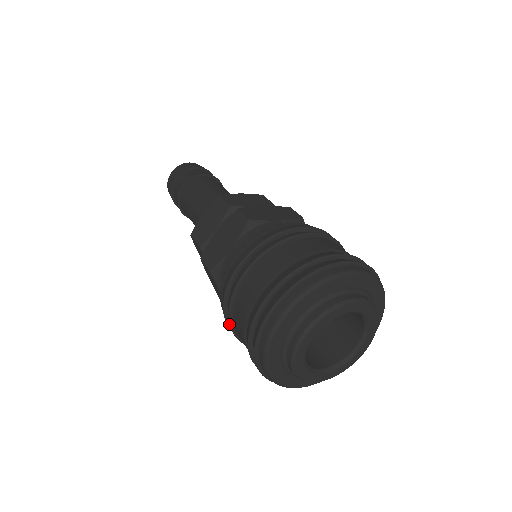
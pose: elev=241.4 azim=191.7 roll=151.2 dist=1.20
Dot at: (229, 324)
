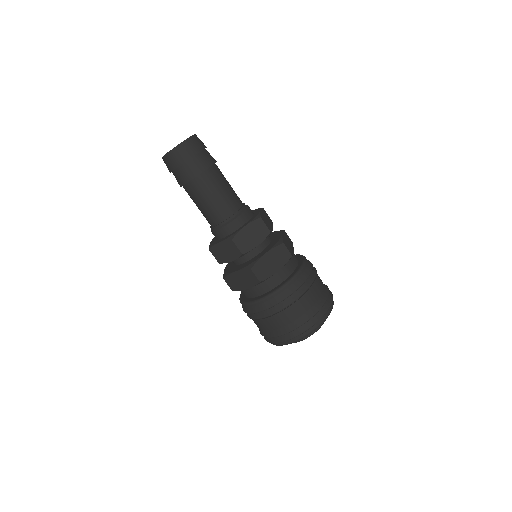
Dot at: (266, 317)
